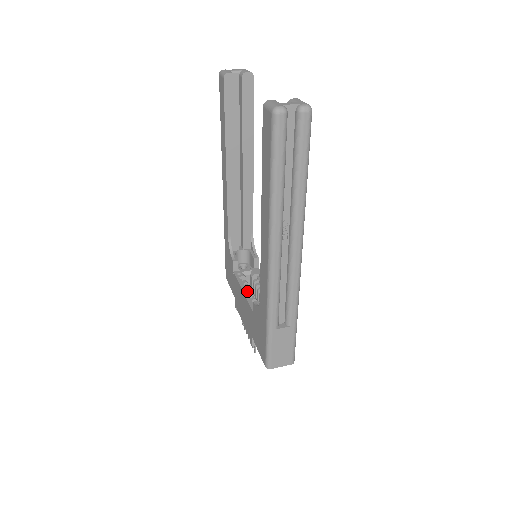
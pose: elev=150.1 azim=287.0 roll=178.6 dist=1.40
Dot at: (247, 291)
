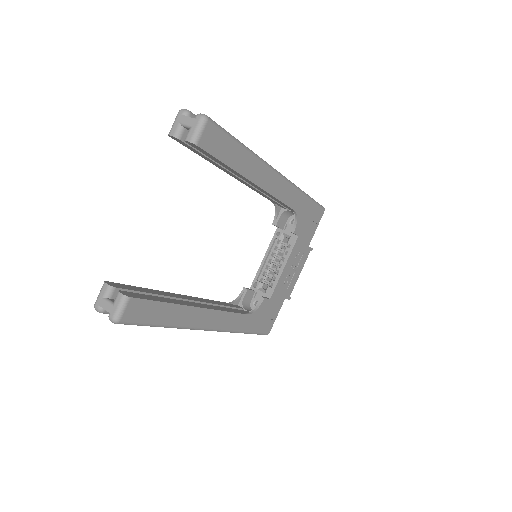
Dot at: (270, 258)
